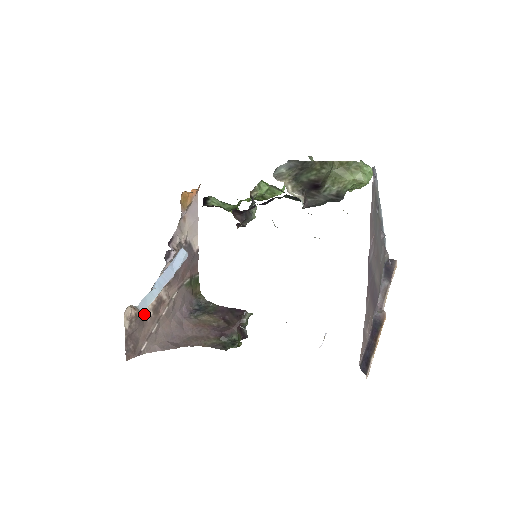
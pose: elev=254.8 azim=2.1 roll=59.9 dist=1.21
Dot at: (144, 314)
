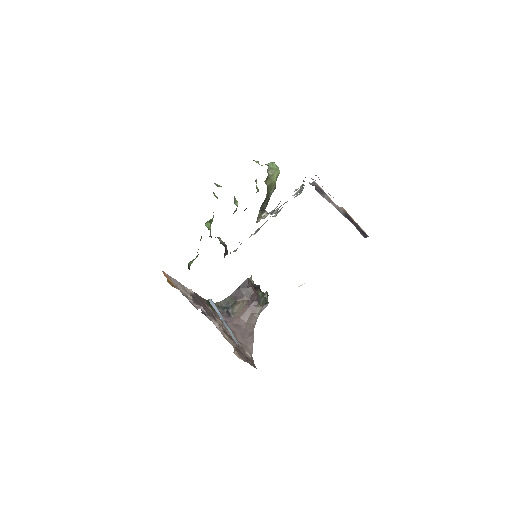
Dot at: (233, 346)
